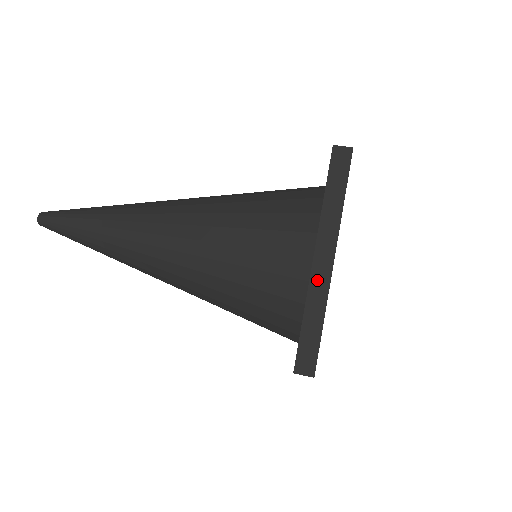
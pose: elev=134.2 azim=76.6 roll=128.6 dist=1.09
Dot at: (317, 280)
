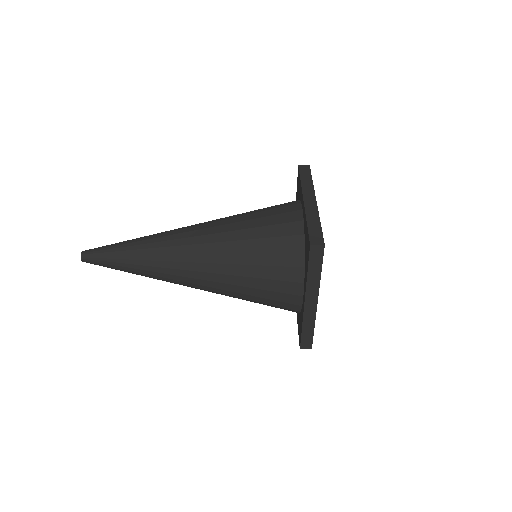
Dot at: (309, 208)
